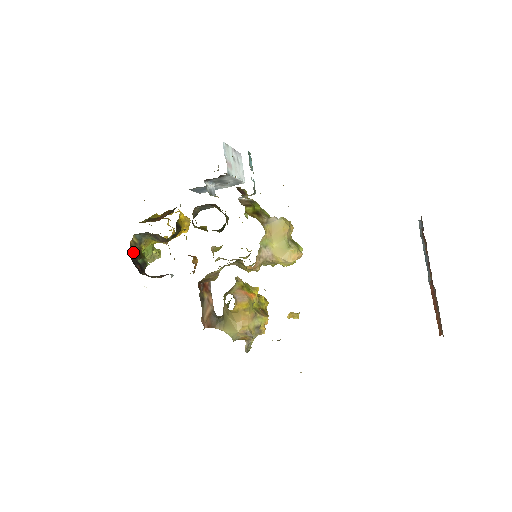
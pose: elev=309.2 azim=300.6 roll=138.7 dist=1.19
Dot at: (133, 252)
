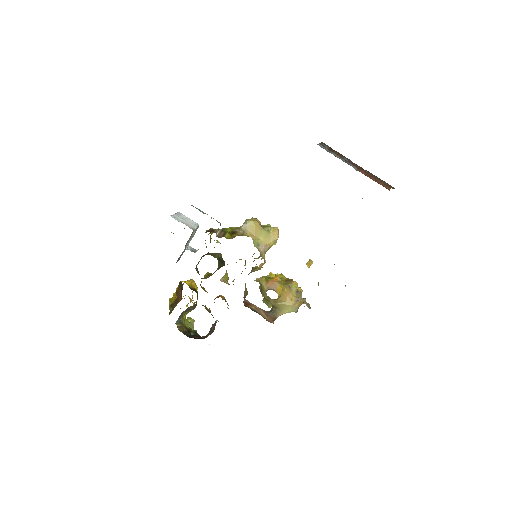
Dot at: (185, 333)
